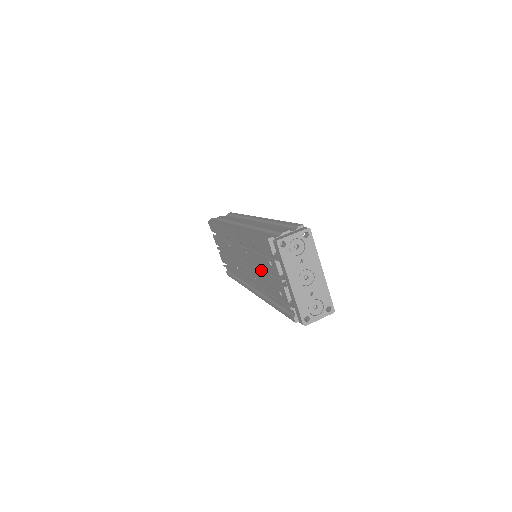
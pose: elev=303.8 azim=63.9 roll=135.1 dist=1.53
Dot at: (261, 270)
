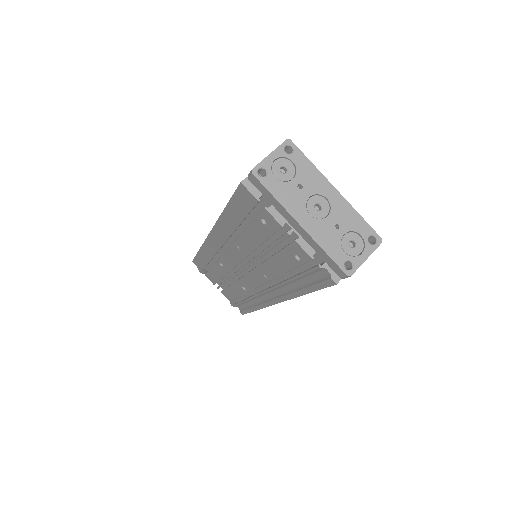
Dot at: (262, 251)
